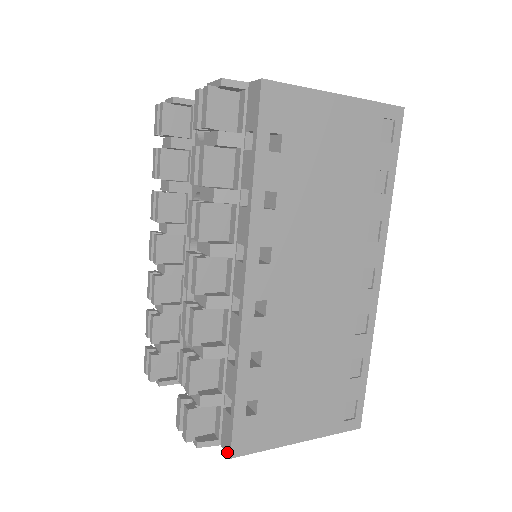
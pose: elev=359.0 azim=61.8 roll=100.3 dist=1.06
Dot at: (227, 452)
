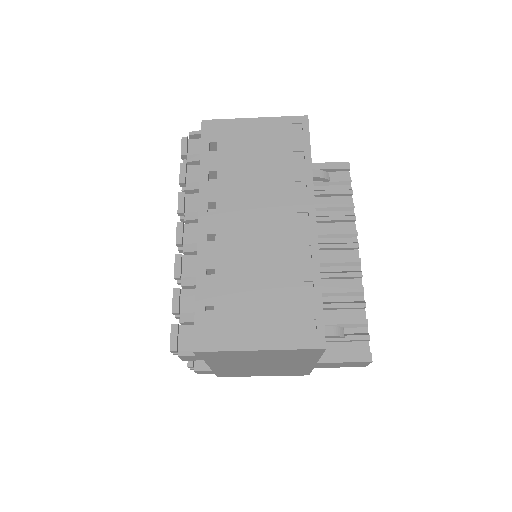
Dot at: (194, 351)
